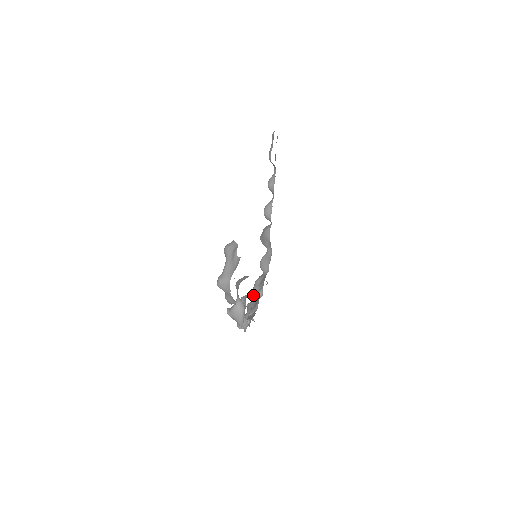
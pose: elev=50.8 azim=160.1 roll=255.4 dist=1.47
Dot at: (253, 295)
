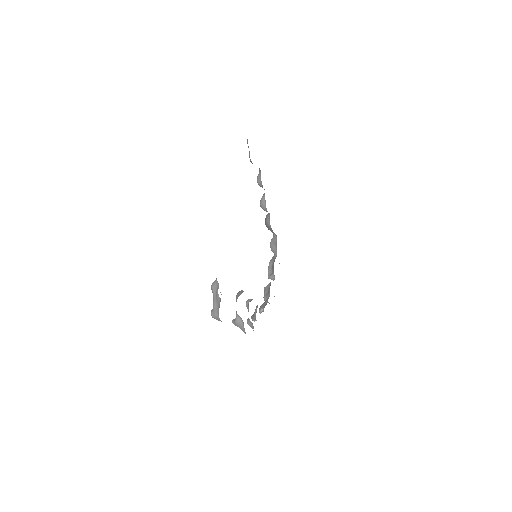
Dot at: (268, 278)
